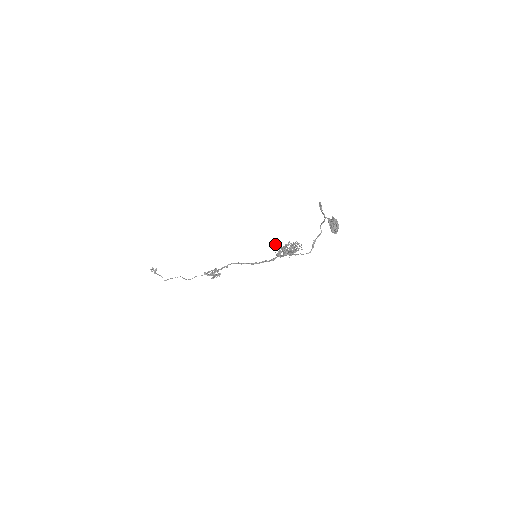
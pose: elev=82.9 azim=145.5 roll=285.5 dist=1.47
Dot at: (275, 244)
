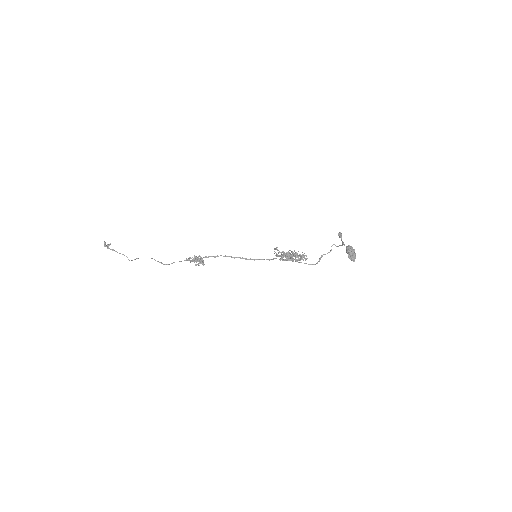
Dot at: (276, 248)
